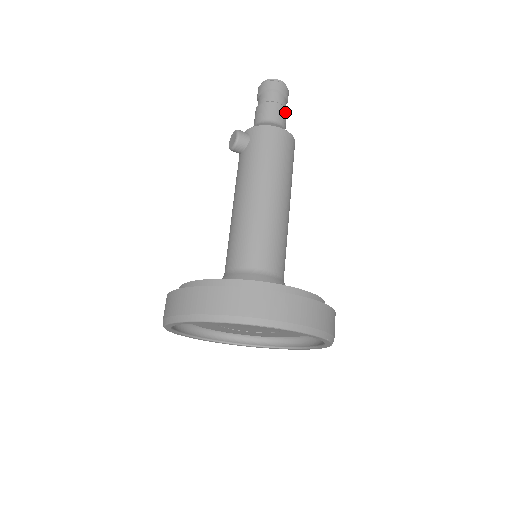
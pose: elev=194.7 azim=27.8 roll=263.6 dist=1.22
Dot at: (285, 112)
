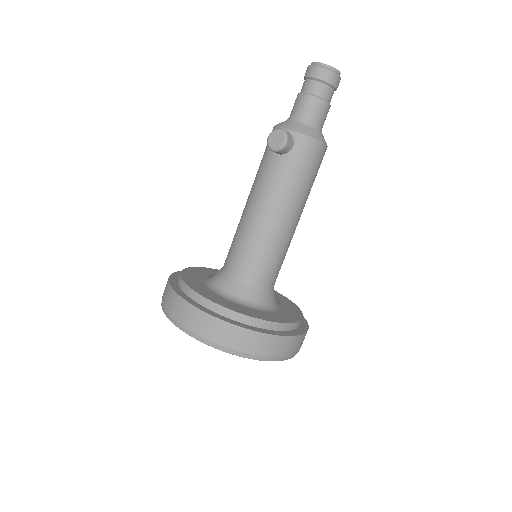
Dot at: (328, 111)
